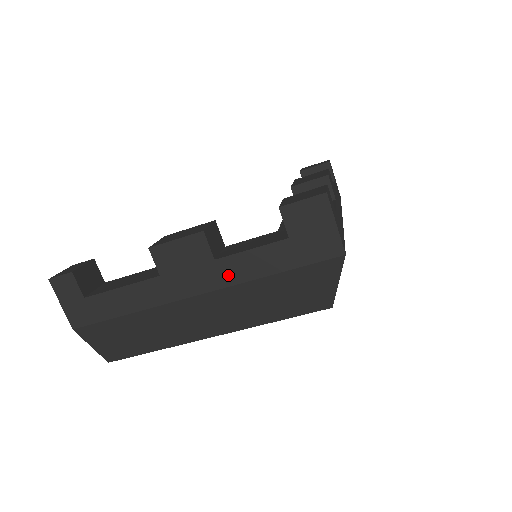
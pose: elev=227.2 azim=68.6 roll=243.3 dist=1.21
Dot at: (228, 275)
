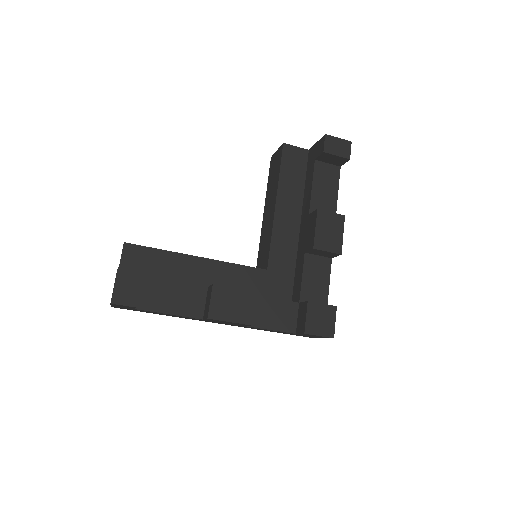
Dot at: (247, 327)
